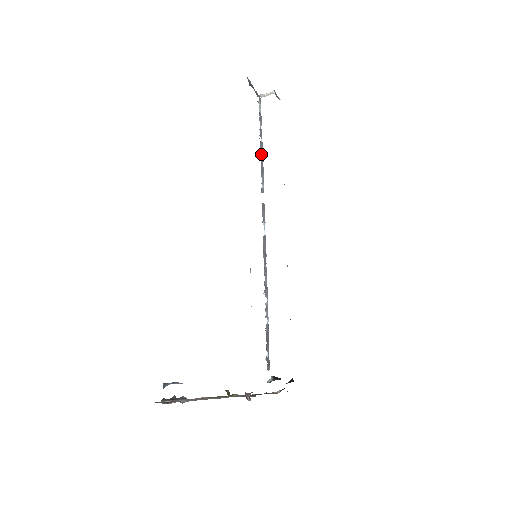
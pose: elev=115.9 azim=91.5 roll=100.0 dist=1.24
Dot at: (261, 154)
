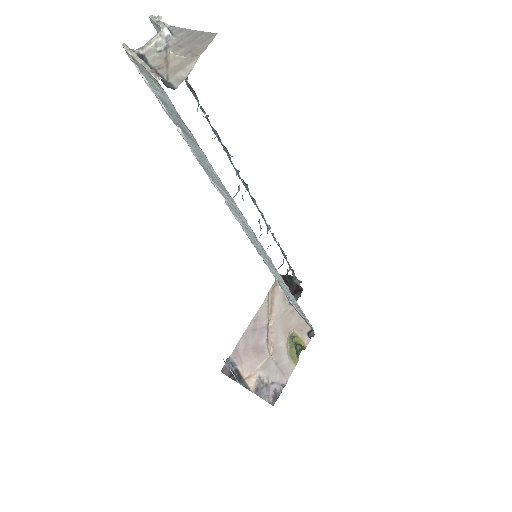
Dot at: (191, 148)
